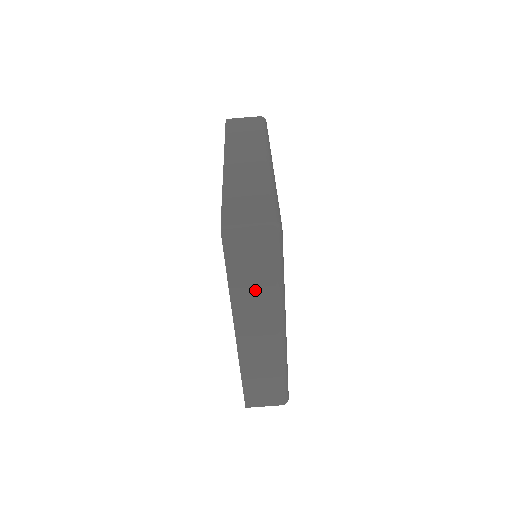
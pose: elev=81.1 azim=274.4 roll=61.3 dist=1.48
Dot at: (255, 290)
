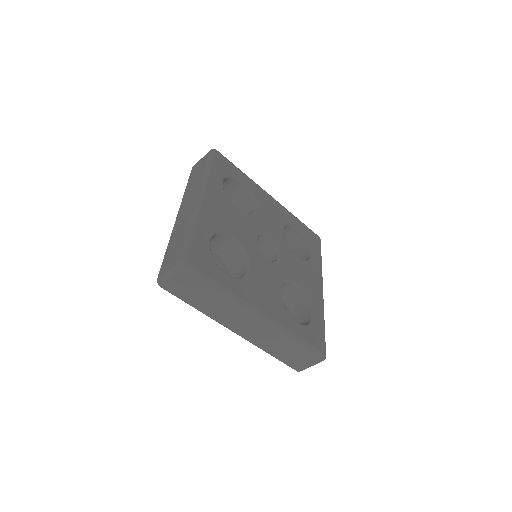
Dot at: (213, 304)
